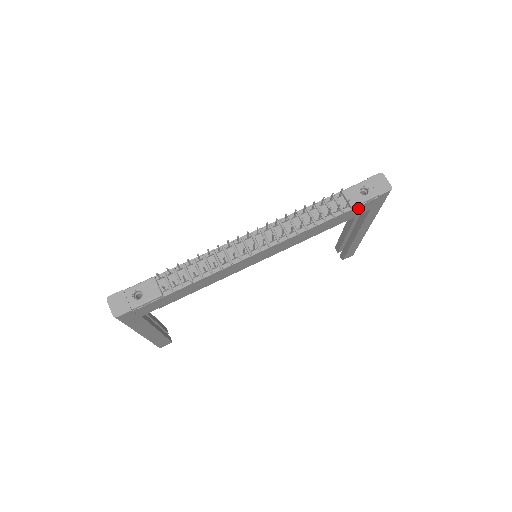
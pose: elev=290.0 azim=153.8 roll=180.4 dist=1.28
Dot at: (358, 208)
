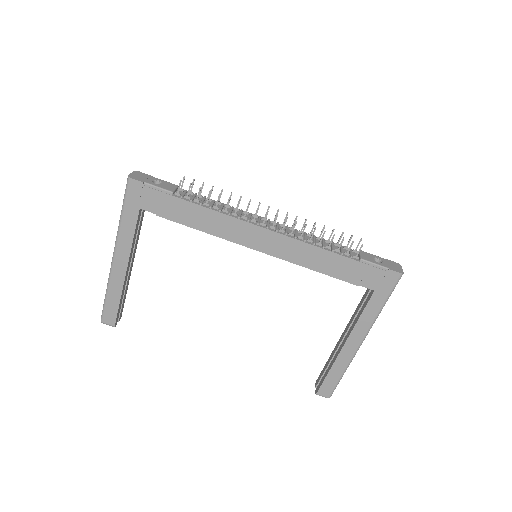
Dot at: (365, 269)
